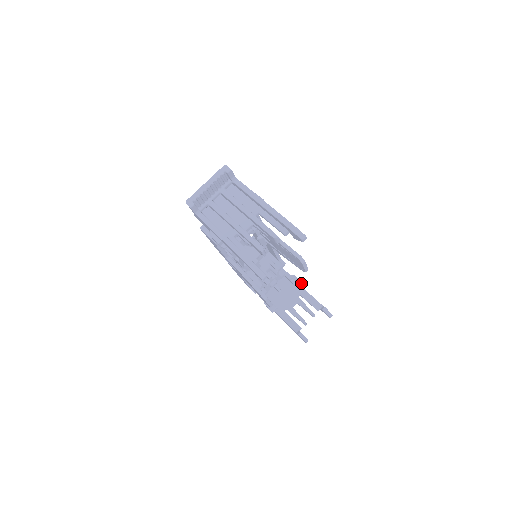
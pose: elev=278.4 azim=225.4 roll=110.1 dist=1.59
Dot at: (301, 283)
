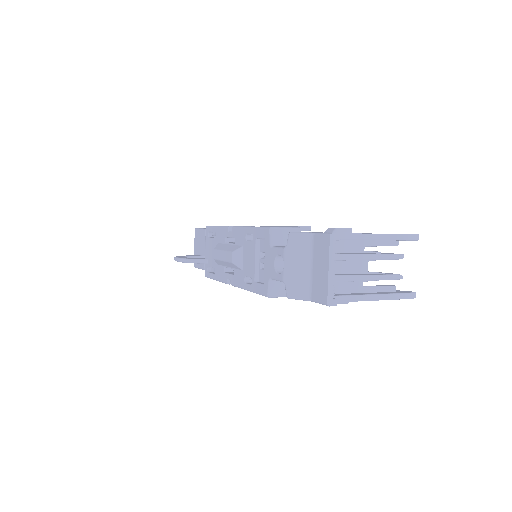
Dot at: occluded
